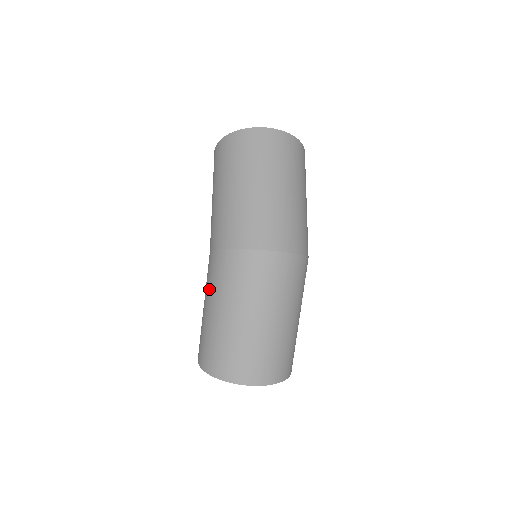
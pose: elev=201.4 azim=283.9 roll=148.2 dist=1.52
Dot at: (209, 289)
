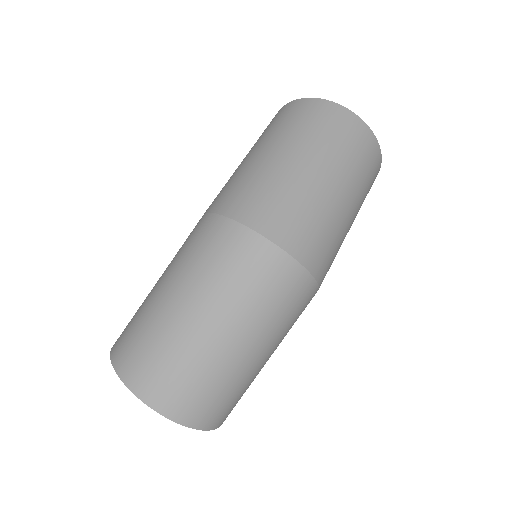
Dot at: (175, 259)
